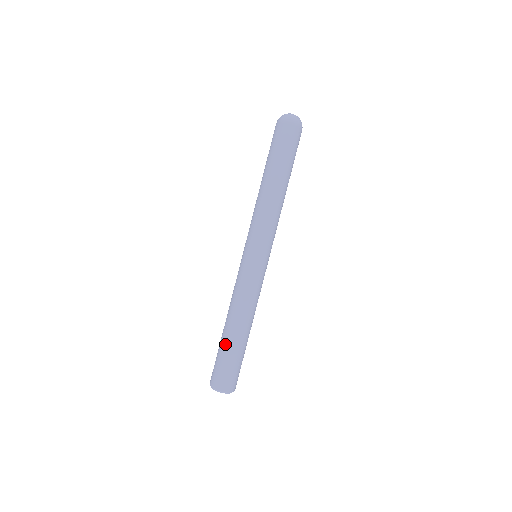
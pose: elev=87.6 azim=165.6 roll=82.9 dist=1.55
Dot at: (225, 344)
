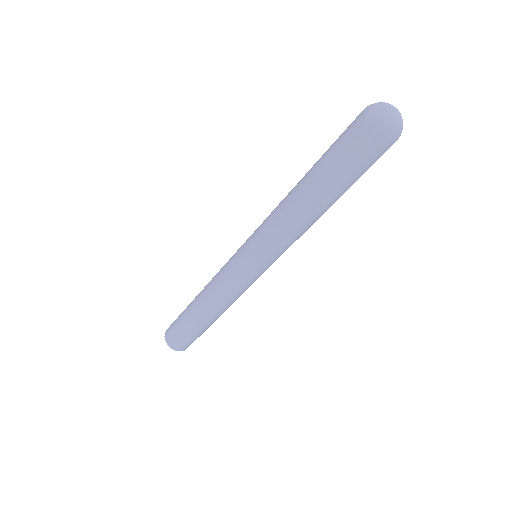
Dot at: (198, 328)
